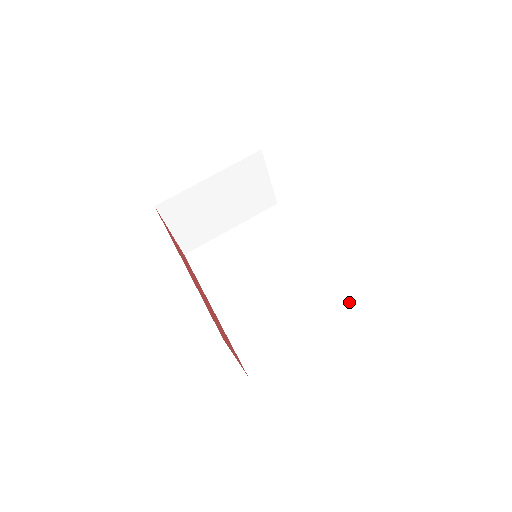
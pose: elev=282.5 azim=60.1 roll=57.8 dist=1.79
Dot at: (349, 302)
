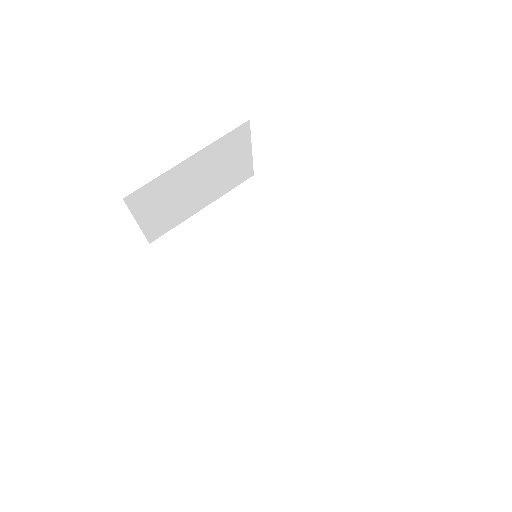
Dot at: (356, 298)
